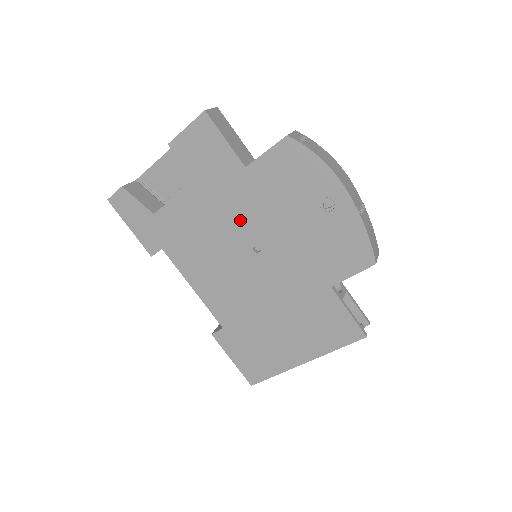
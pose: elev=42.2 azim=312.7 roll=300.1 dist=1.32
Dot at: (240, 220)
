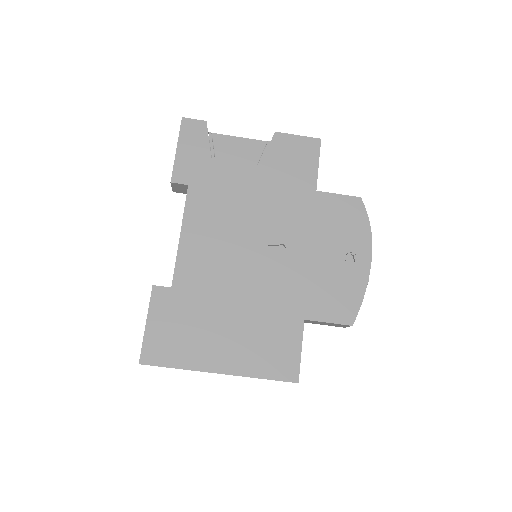
Dot at: (279, 218)
